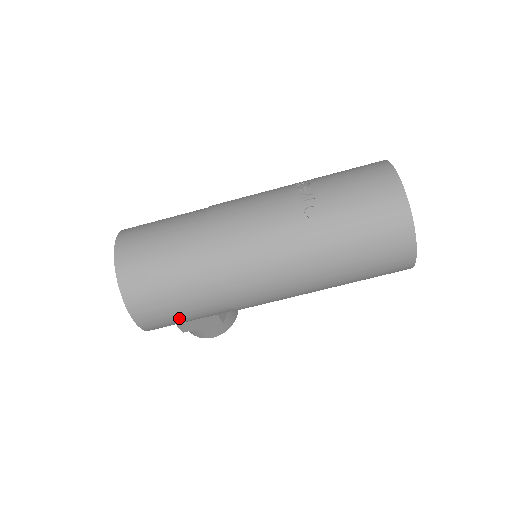
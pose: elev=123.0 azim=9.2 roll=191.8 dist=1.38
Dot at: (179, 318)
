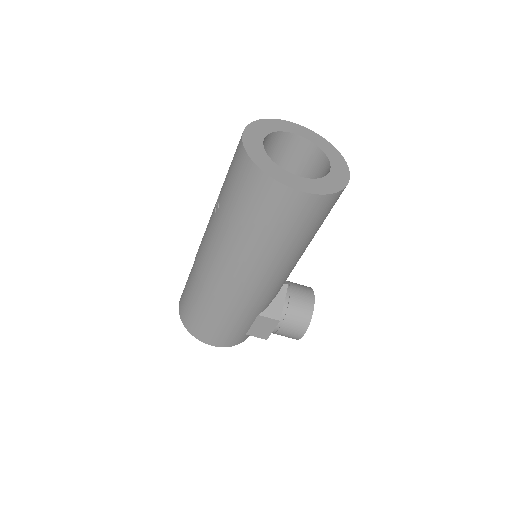
Dot at: (223, 330)
